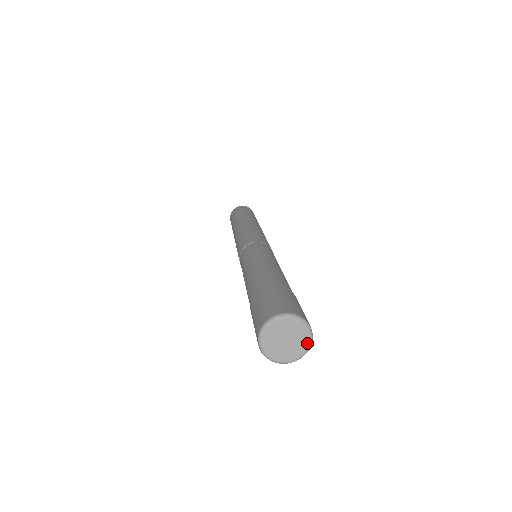
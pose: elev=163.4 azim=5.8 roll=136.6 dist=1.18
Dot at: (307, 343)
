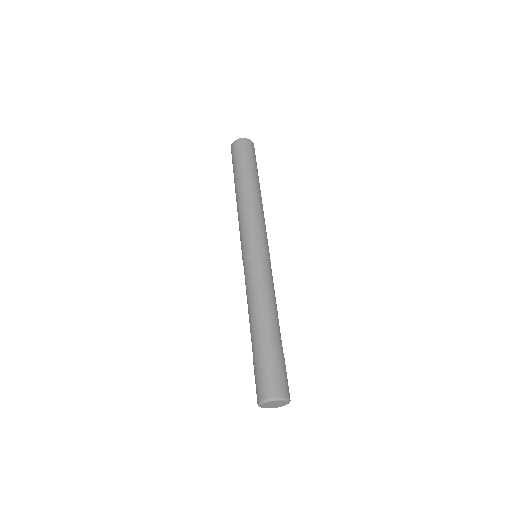
Dot at: (287, 403)
